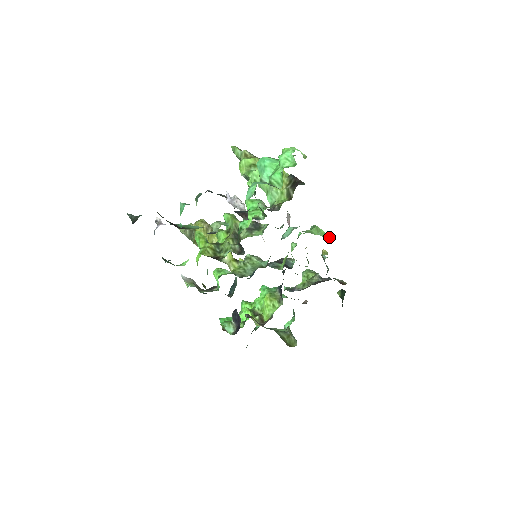
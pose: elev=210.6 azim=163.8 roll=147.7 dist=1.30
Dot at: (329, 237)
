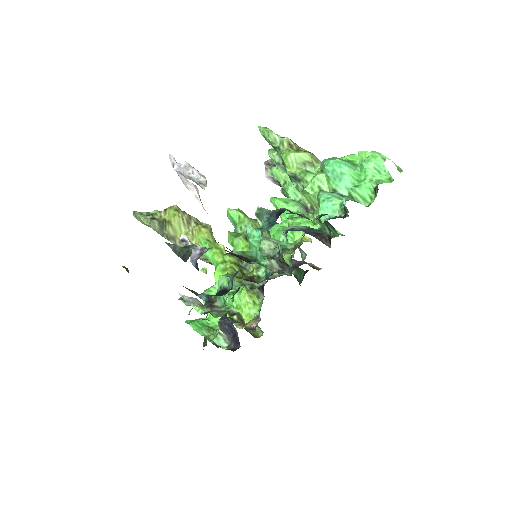
Dot at: (340, 233)
